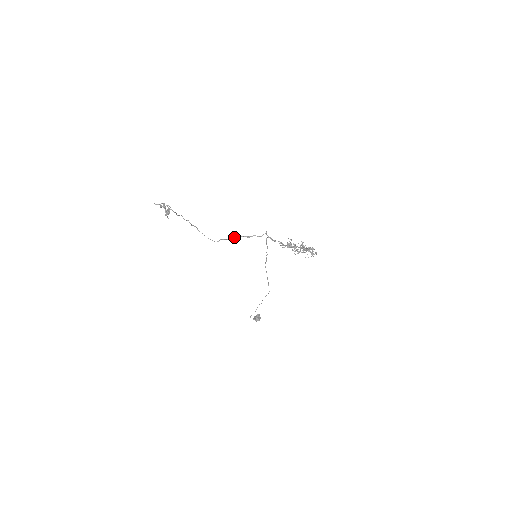
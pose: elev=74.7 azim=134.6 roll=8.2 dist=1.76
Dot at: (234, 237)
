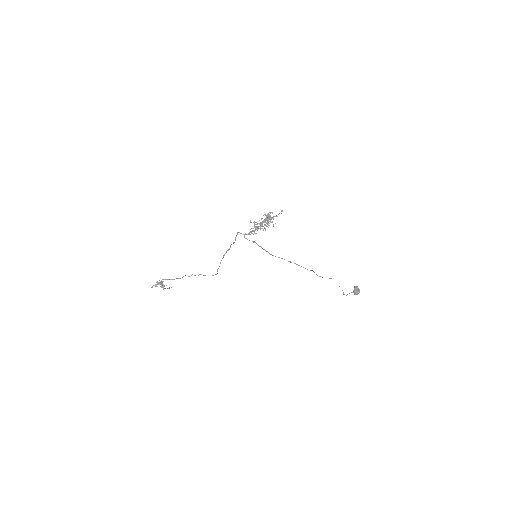
Dot at: occluded
